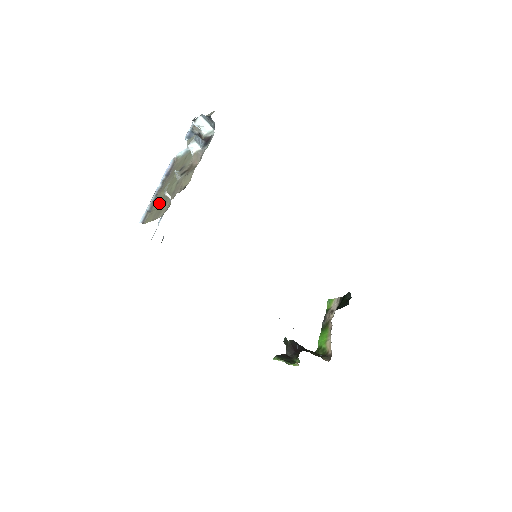
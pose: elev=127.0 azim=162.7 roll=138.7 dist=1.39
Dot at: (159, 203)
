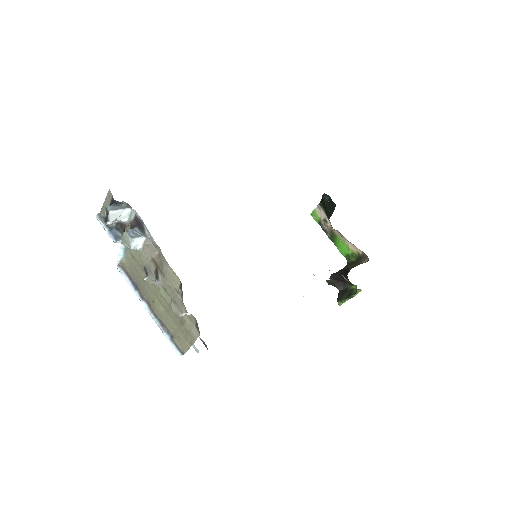
Dot at: (171, 322)
